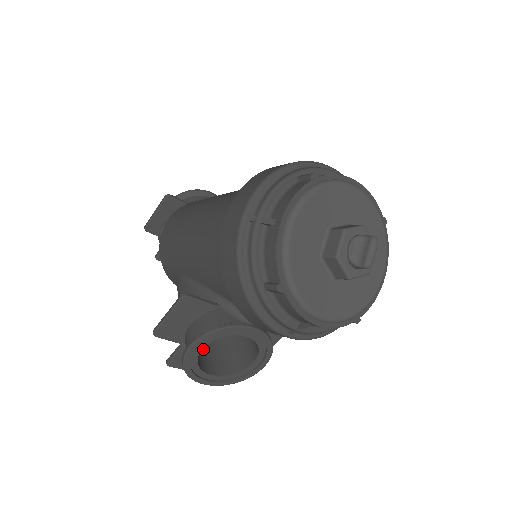
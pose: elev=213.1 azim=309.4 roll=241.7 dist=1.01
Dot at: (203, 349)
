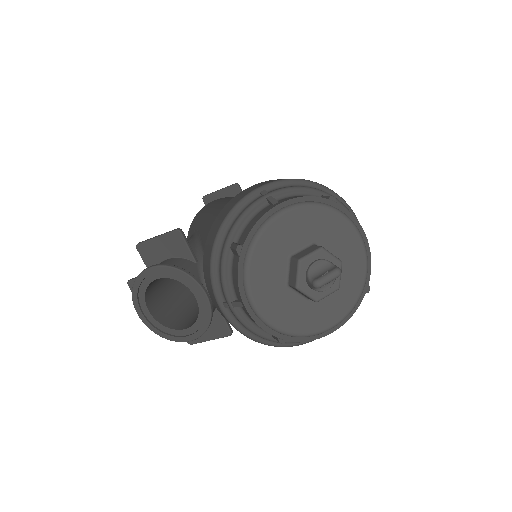
Dot at: (161, 293)
